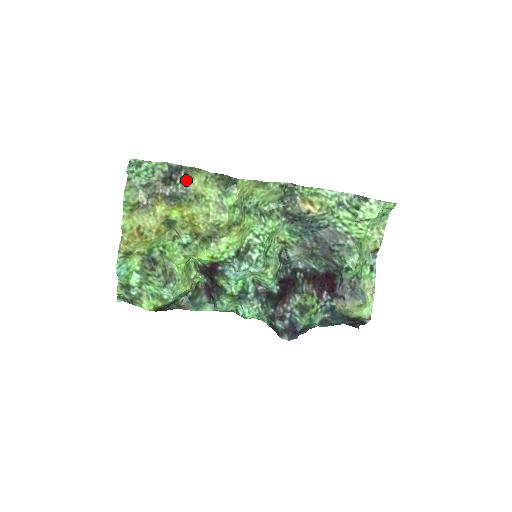
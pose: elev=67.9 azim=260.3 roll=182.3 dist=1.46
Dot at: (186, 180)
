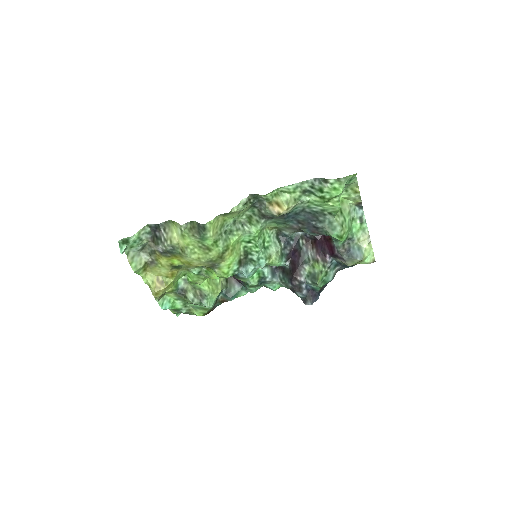
Dot at: (168, 237)
